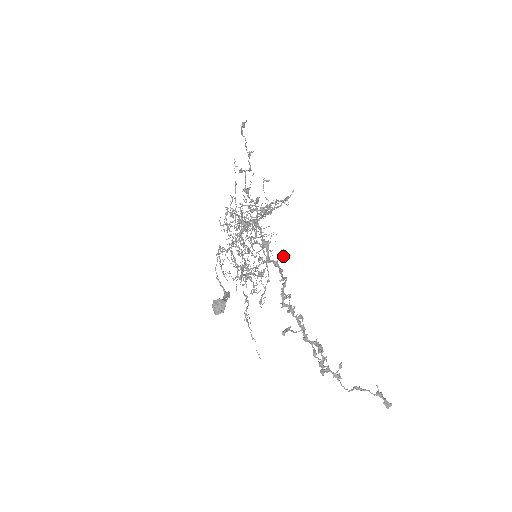
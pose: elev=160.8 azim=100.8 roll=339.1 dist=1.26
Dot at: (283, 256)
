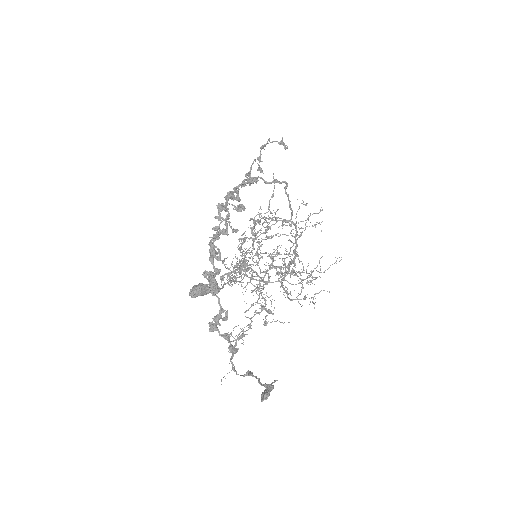
Dot at: (237, 207)
